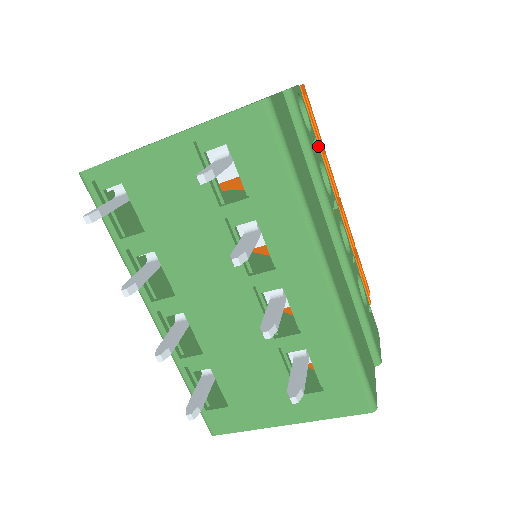
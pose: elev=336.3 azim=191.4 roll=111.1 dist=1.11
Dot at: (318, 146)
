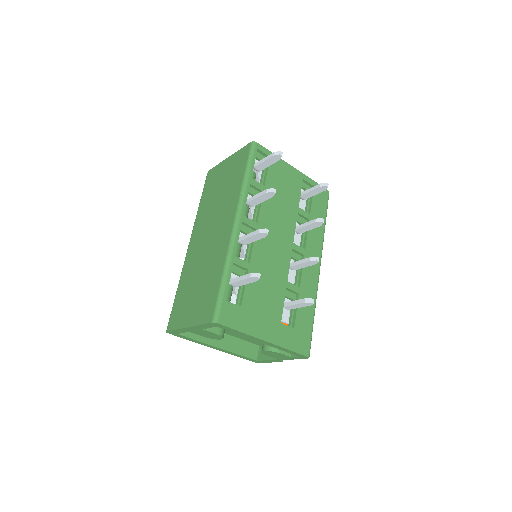
Dot at: occluded
